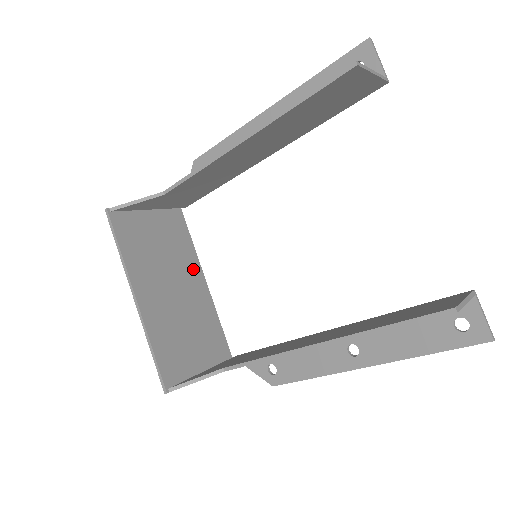
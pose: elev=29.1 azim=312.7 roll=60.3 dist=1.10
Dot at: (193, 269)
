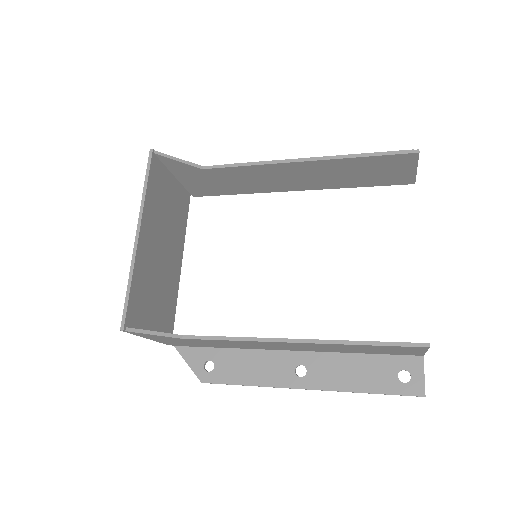
Dot at: (179, 247)
